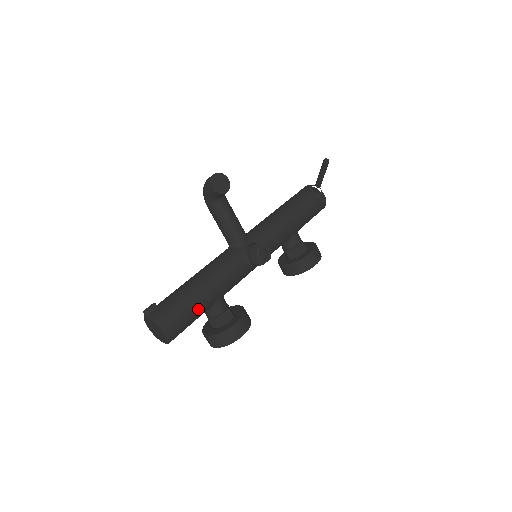
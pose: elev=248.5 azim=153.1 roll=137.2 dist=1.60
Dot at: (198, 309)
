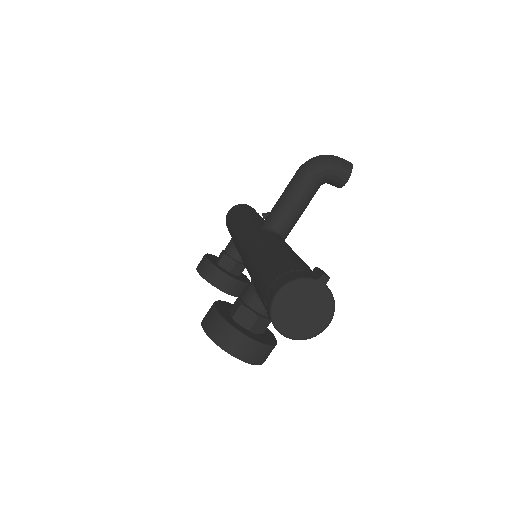
Dot at: occluded
